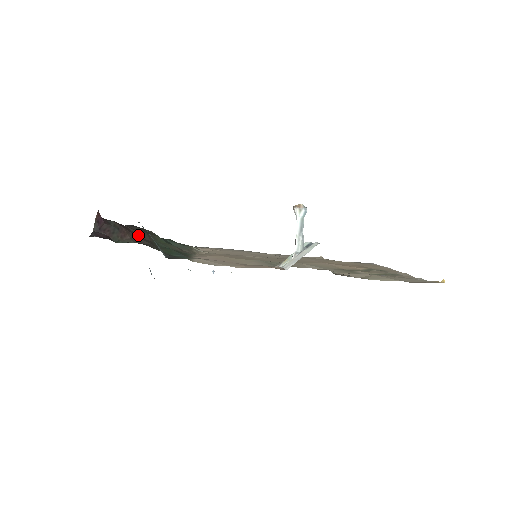
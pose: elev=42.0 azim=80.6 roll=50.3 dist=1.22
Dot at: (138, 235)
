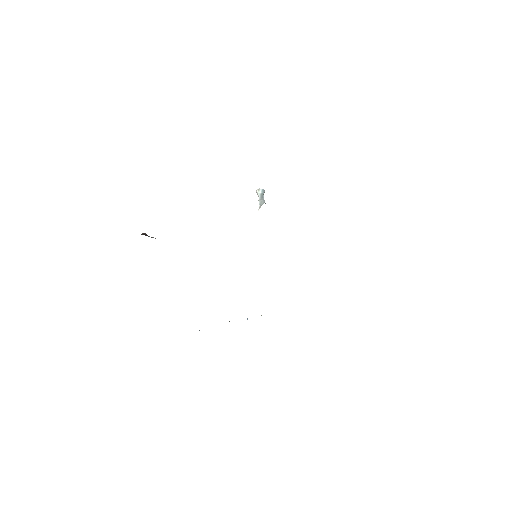
Dot at: occluded
